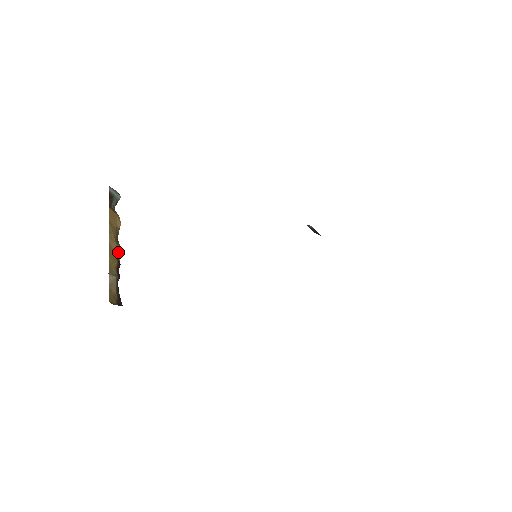
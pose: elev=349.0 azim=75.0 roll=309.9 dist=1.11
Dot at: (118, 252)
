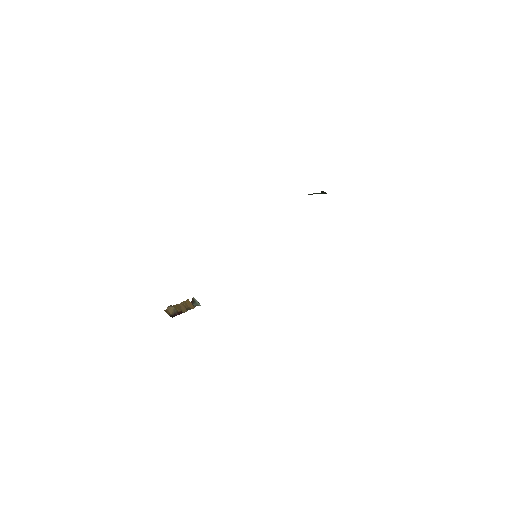
Dot at: (184, 310)
